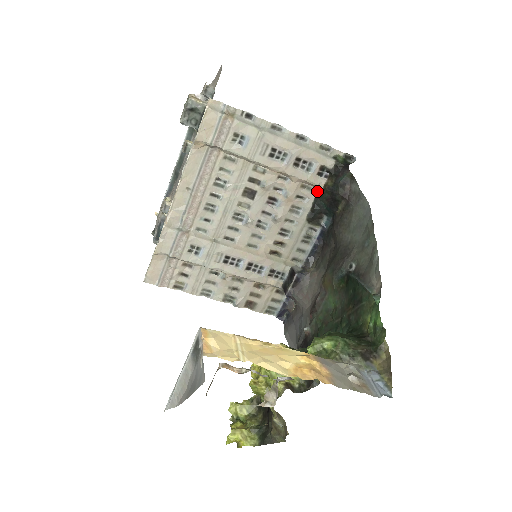
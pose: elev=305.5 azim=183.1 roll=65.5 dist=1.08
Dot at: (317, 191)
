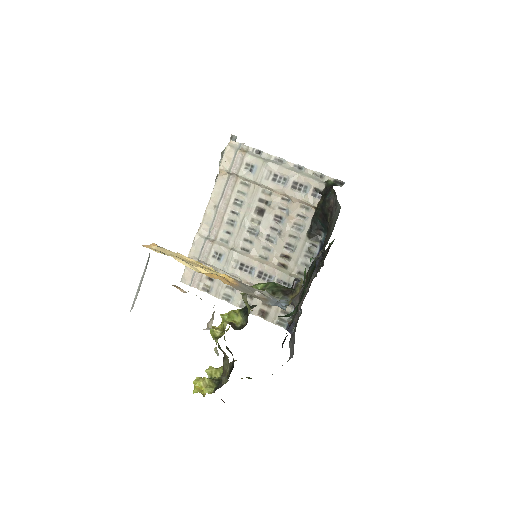
Dot at: (314, 211)
